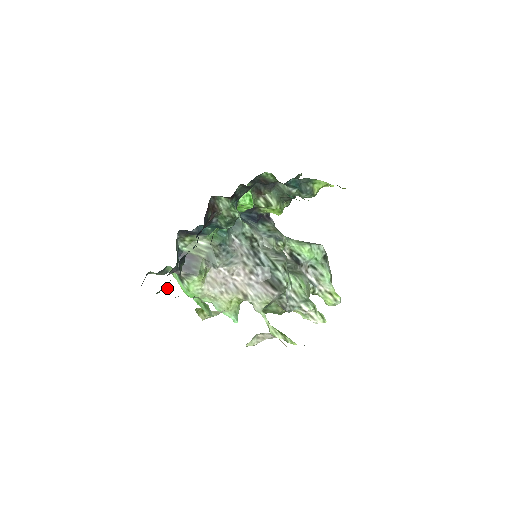
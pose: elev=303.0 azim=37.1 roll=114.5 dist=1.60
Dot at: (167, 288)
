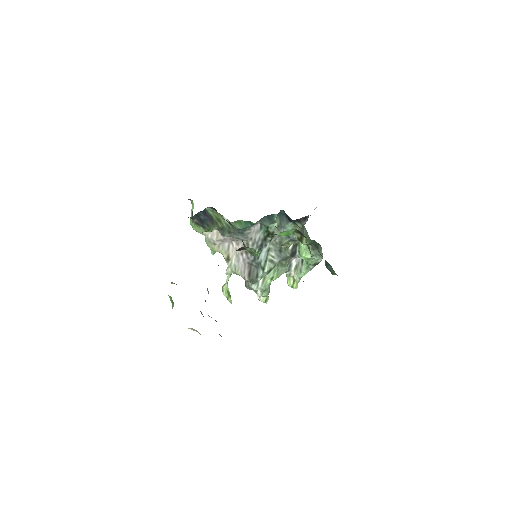
Dot at: occluded
